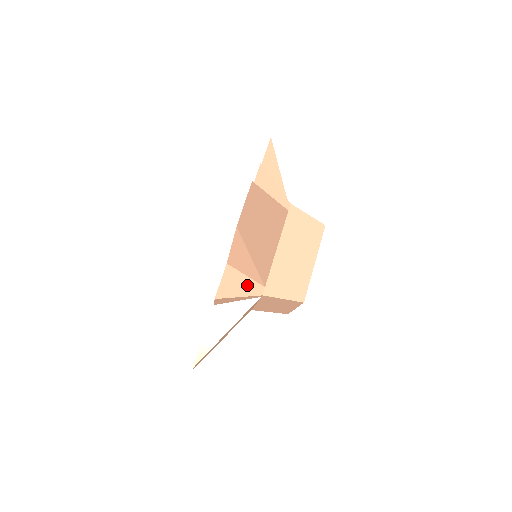
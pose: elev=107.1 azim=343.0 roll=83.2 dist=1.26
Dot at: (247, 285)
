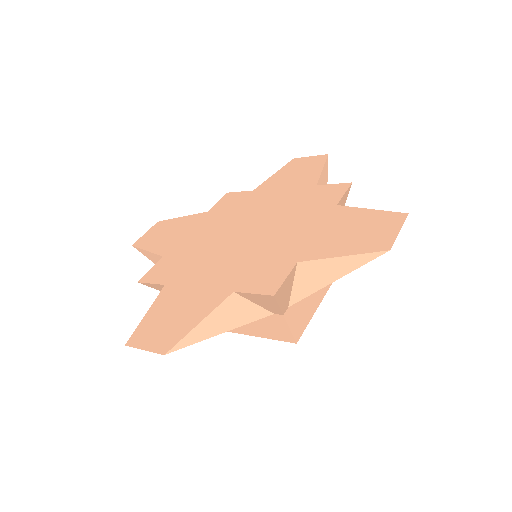
Dot at: (287, 296)
